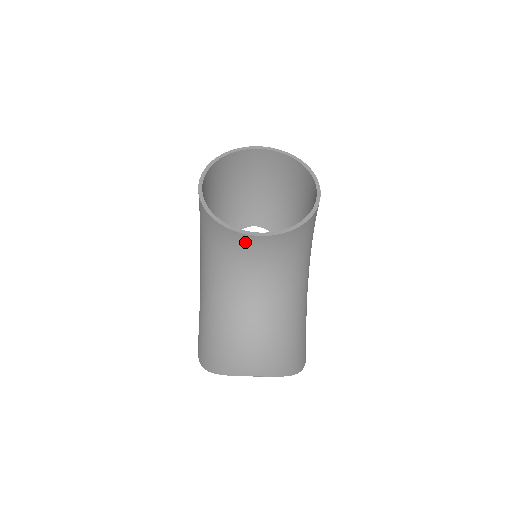
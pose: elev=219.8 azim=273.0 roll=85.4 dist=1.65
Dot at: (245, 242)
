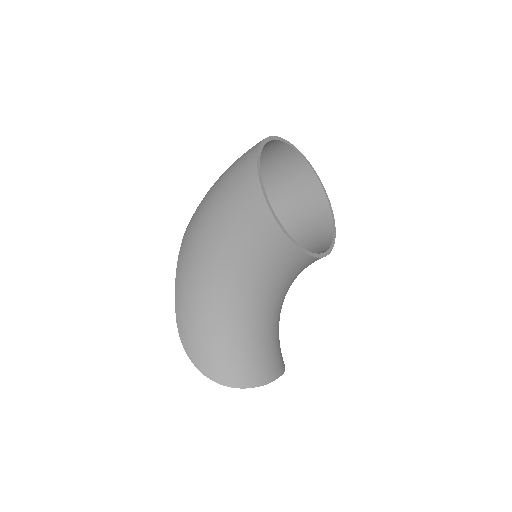
Dot at: (306, 262)
